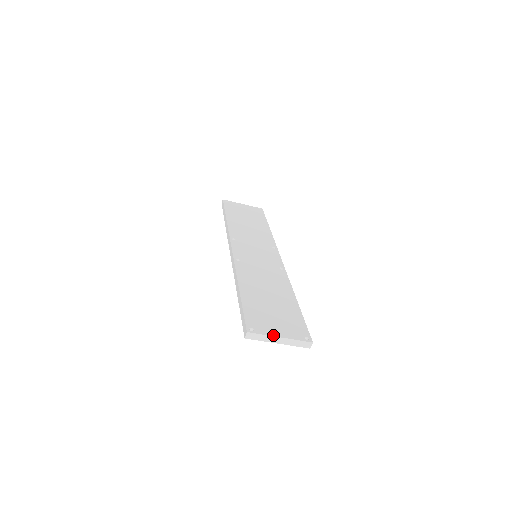
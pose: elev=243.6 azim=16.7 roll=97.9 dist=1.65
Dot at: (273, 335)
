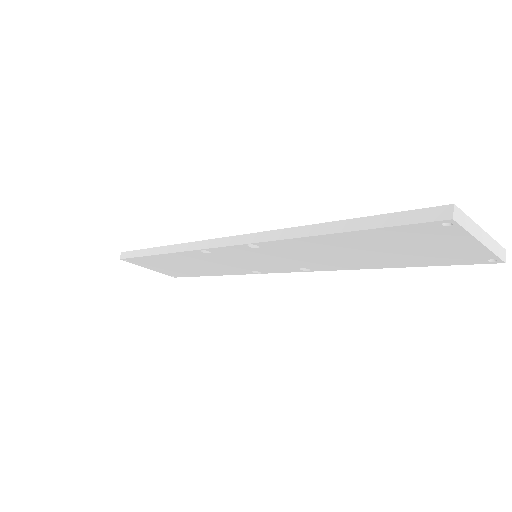
Dot at: (474, 224)
